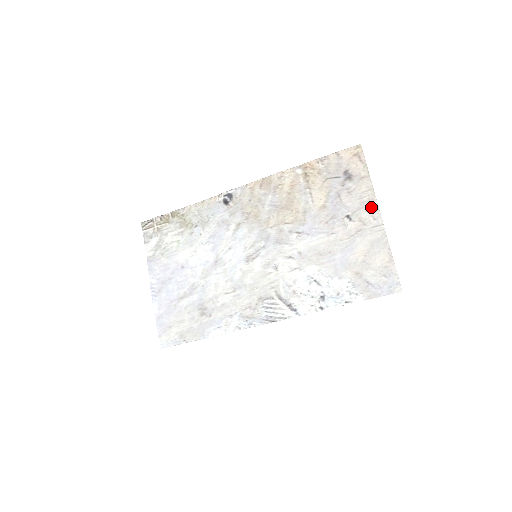
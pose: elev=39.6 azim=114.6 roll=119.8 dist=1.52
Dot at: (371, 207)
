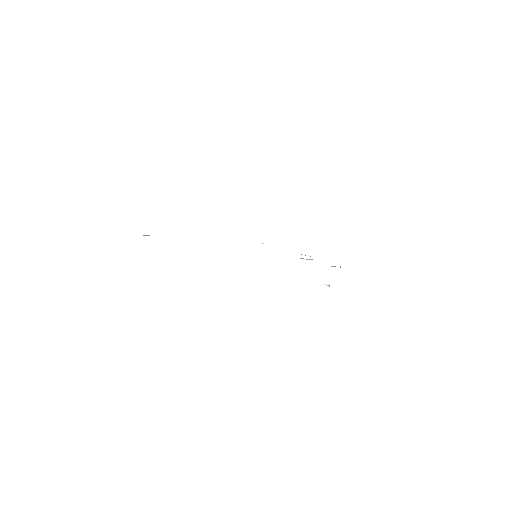
Dot at: occluded
